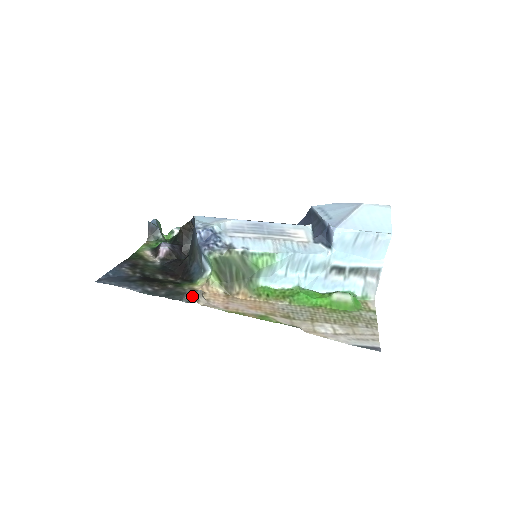
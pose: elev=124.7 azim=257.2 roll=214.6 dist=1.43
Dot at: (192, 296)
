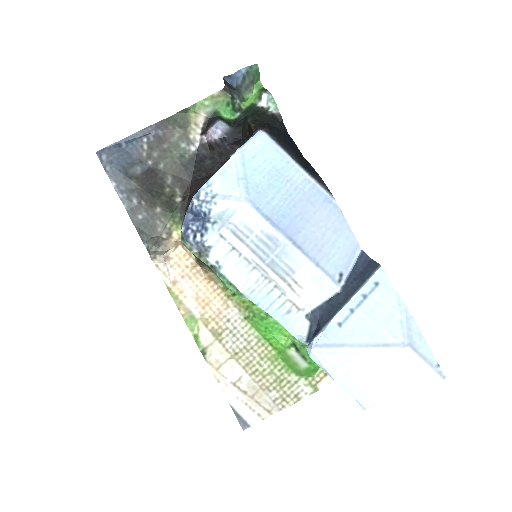
Dot at: (150, 251)
